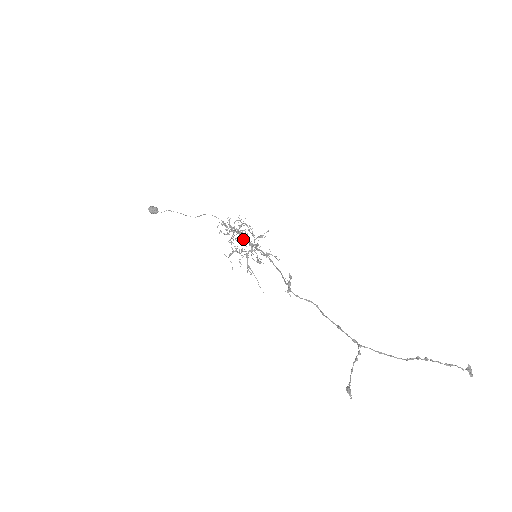
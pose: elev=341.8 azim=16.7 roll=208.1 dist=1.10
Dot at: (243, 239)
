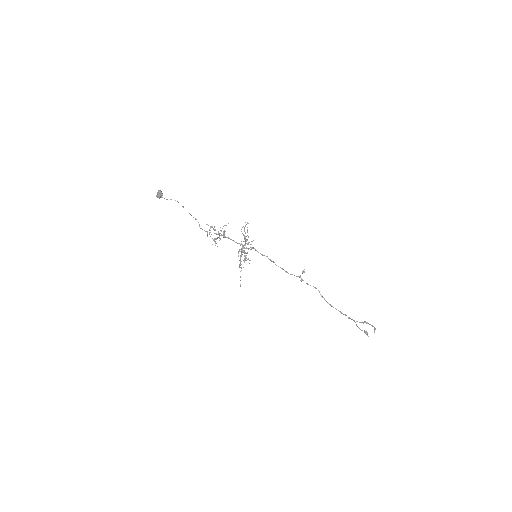
Dot at: (245, 242)
